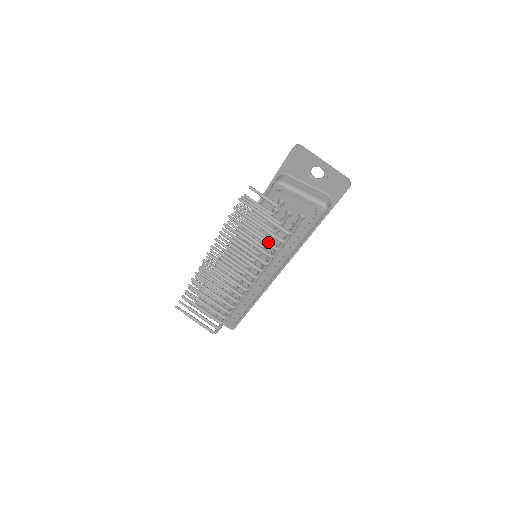
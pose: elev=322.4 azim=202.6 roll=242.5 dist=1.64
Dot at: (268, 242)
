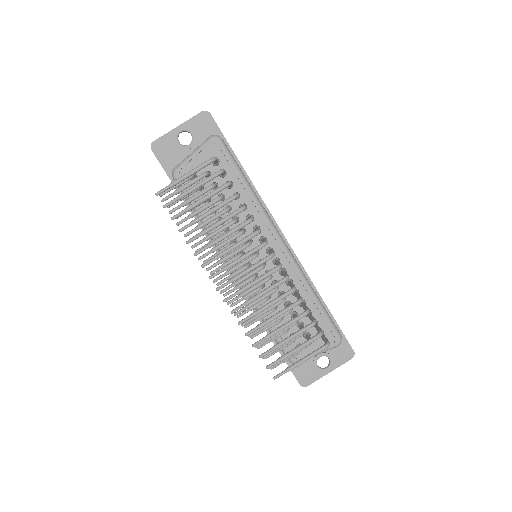
Dot at: (216, 189)
